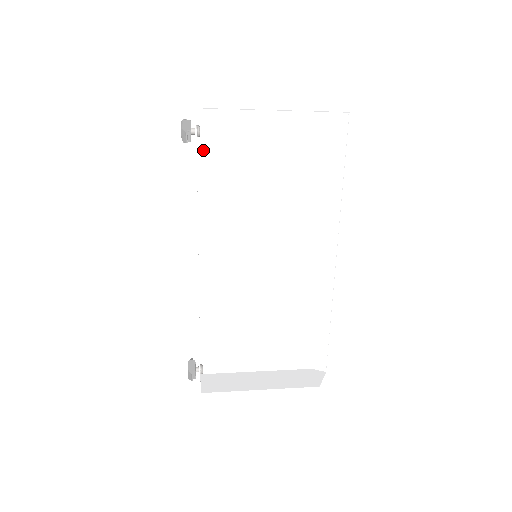
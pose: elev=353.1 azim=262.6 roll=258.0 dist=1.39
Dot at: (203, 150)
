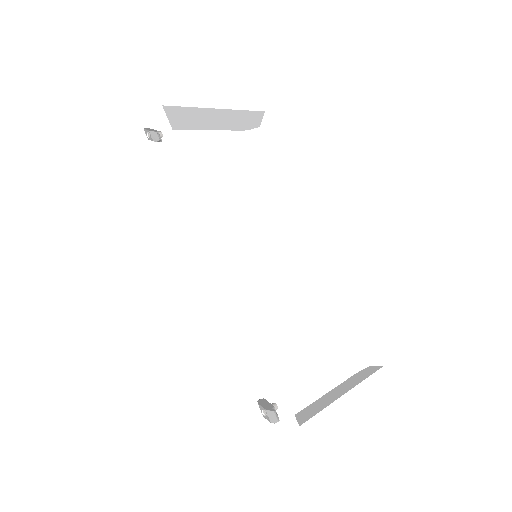
Dot at: occluded
